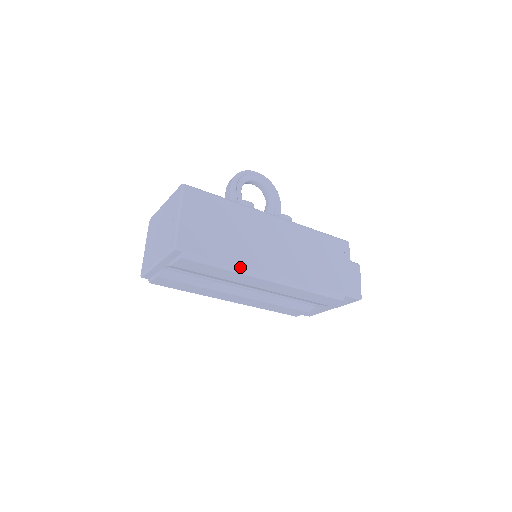
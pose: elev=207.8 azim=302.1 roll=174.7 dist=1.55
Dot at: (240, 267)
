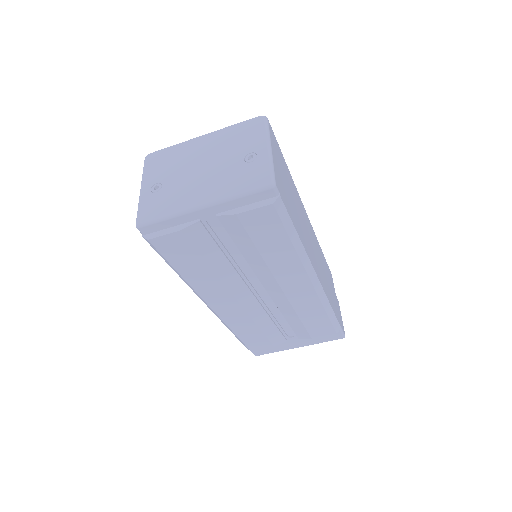
Dot at: (304, 249)
